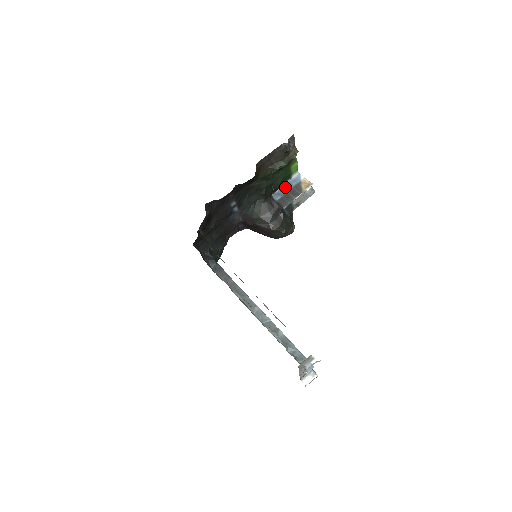
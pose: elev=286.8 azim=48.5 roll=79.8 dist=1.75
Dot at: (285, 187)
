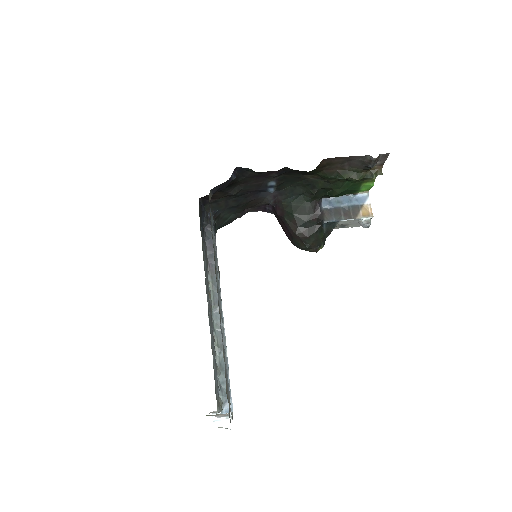
Dot at: (342, 200)
